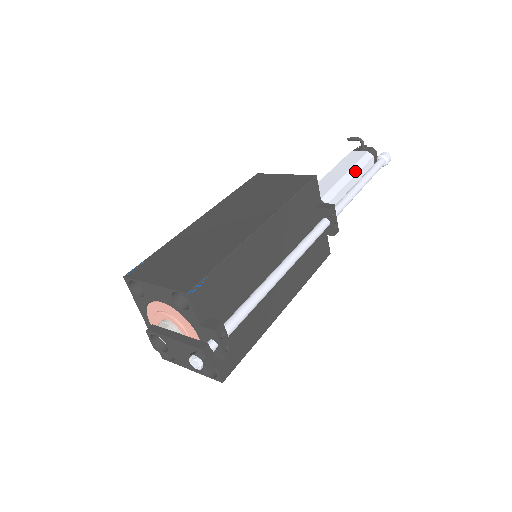
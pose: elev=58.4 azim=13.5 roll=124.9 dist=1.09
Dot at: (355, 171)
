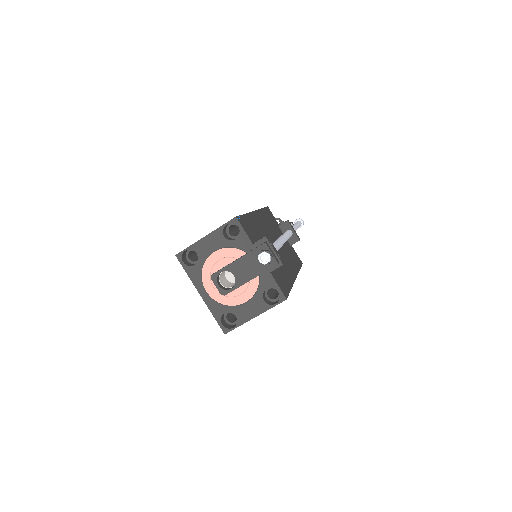
Dot at: occluded
